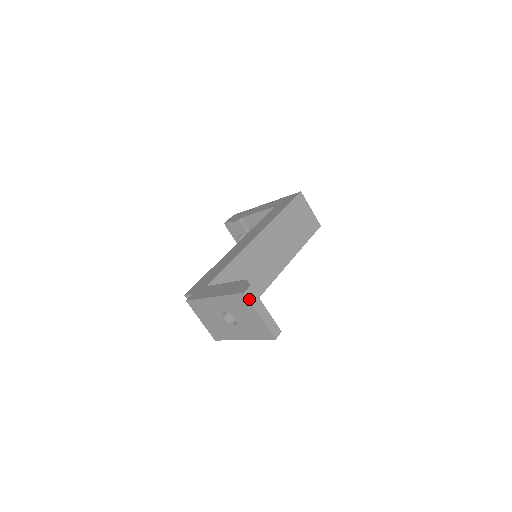
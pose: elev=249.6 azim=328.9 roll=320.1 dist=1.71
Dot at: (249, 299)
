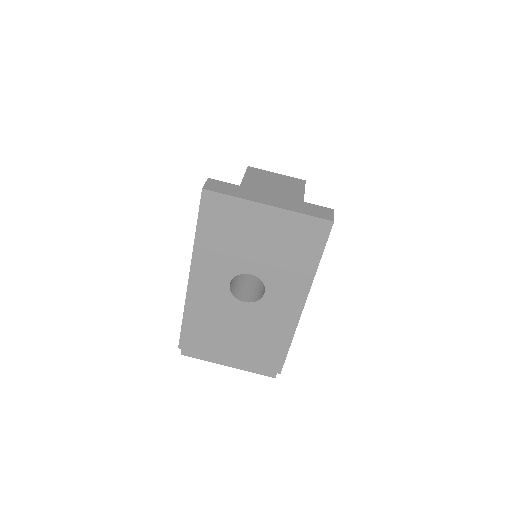
Dot at: (221, 193)
